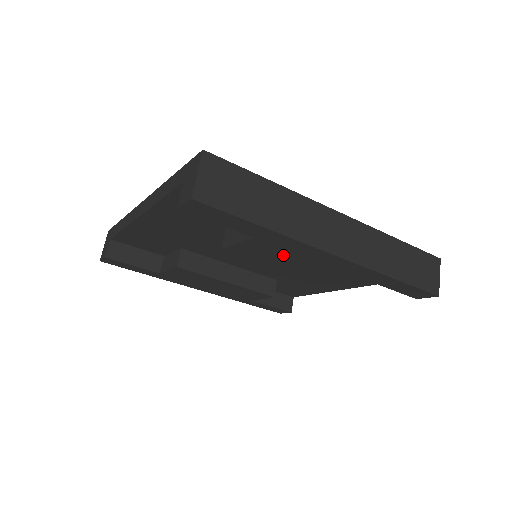
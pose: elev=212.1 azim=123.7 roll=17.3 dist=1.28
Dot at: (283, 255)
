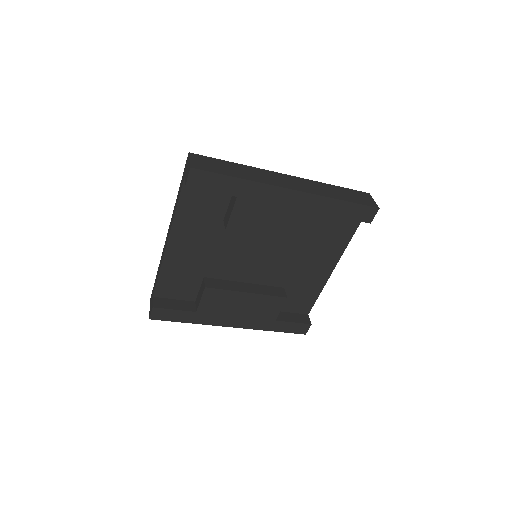
Dot at: (263, 212)
